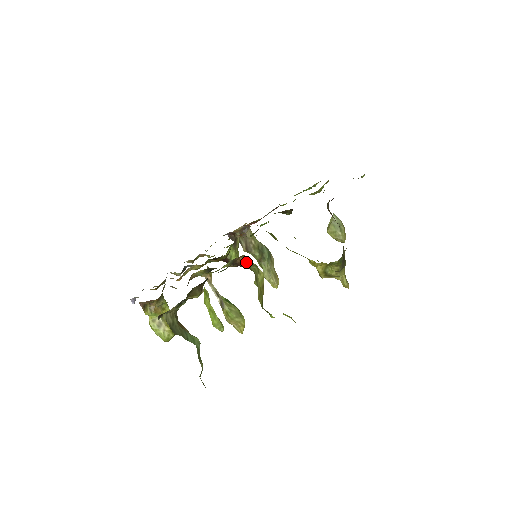
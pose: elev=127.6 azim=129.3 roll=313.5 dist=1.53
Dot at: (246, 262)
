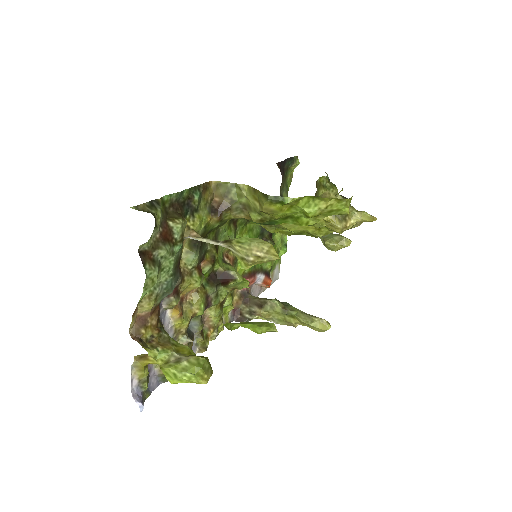
Dot at: (222, 195)
